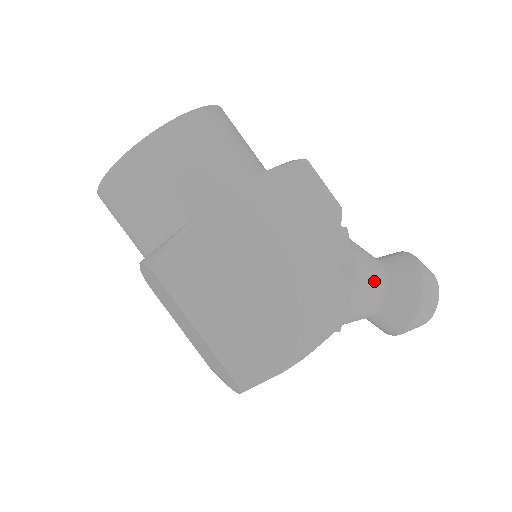
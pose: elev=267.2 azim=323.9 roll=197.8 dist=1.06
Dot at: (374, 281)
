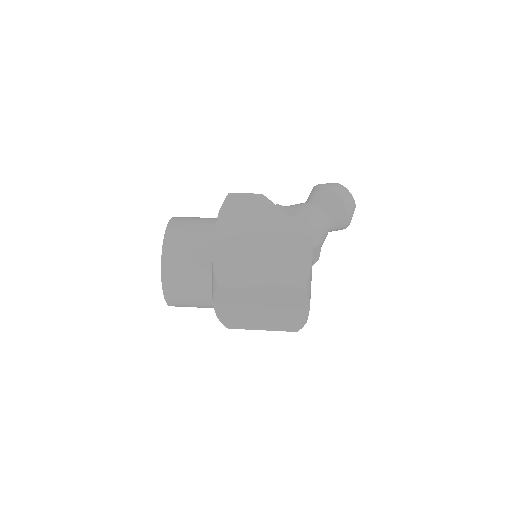
Dot at: (311, 209)
